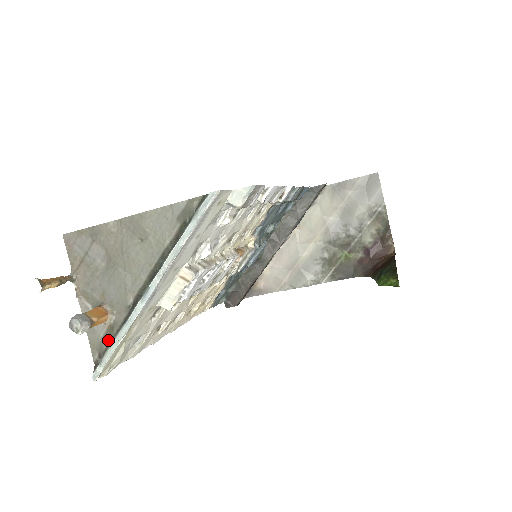
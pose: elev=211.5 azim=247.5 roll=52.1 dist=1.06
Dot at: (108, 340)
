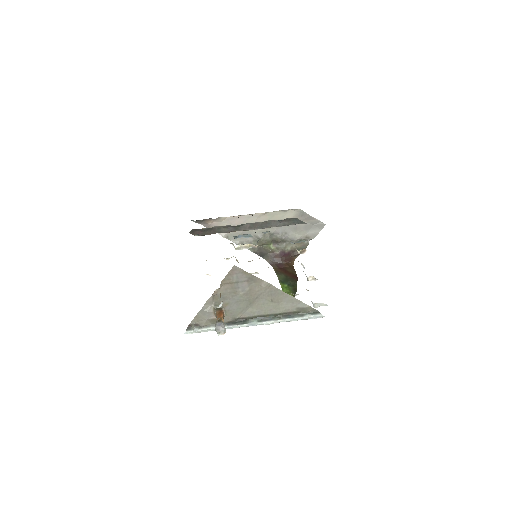
Dot at: (209, 323)
